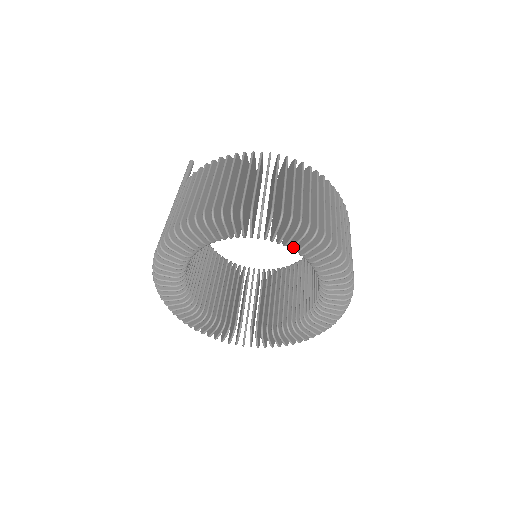
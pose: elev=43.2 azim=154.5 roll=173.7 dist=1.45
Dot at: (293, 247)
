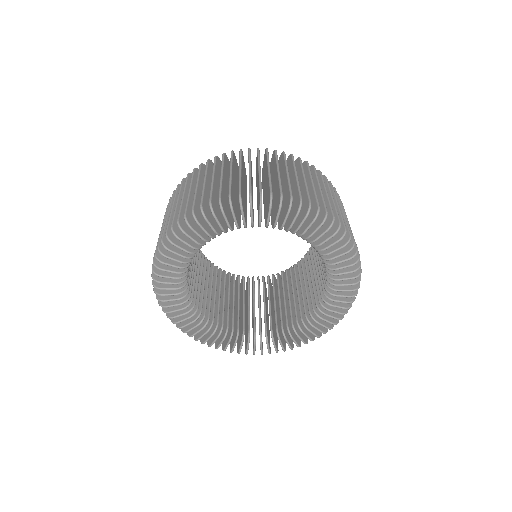
Dot at: (259, 223)
